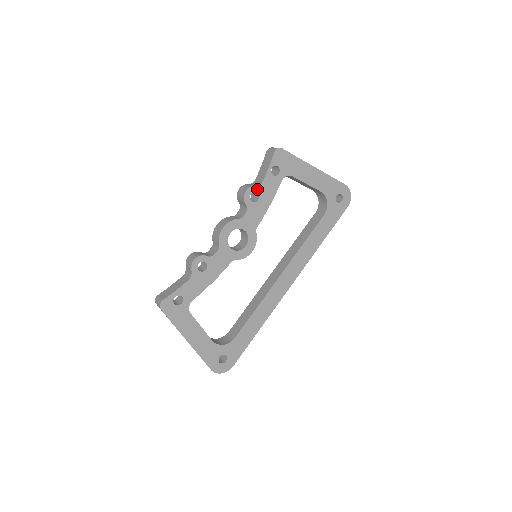
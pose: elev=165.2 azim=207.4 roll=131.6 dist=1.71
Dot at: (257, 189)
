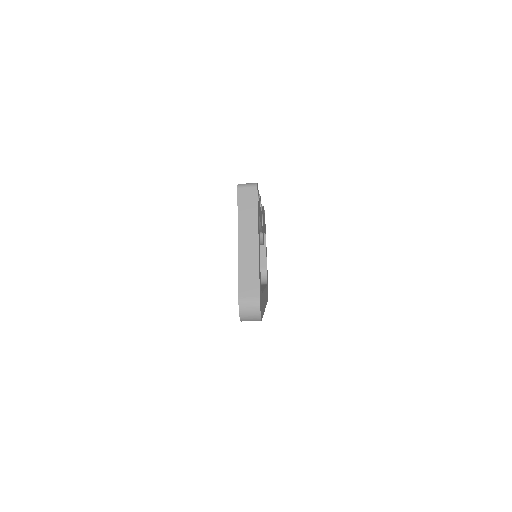
Dot at: occluded
